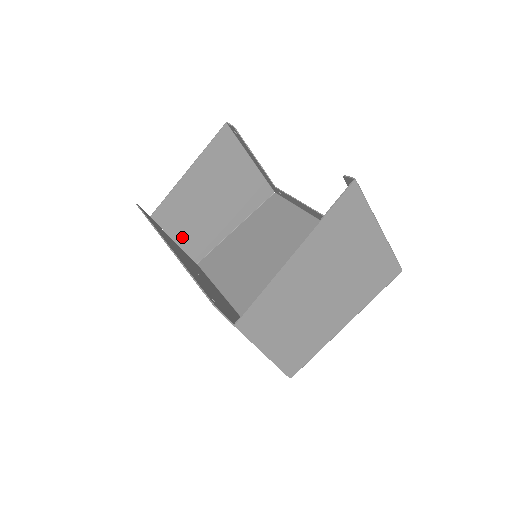
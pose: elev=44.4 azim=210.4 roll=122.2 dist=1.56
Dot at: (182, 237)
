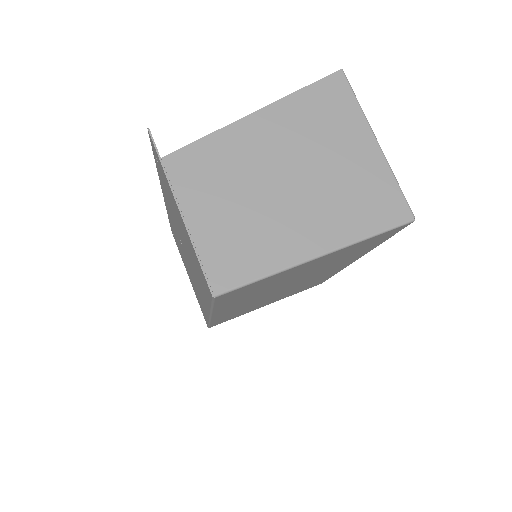
Dot at: occluded
